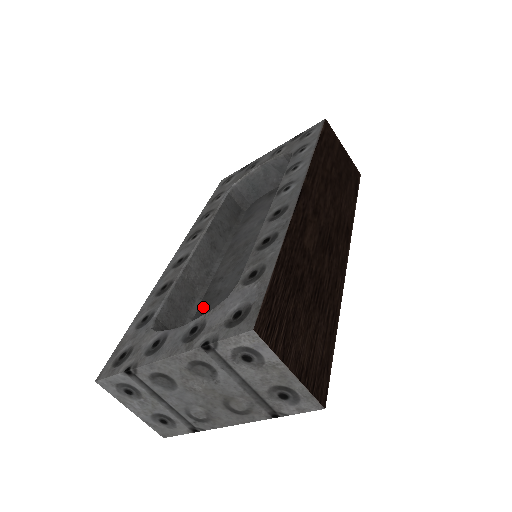
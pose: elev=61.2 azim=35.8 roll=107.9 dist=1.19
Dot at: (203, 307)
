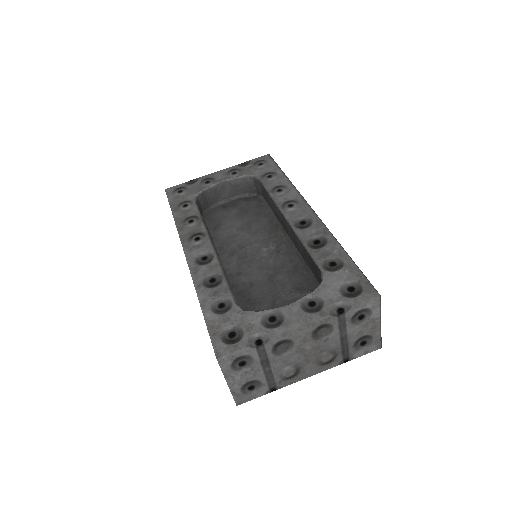
Dot at: (243, 296)
